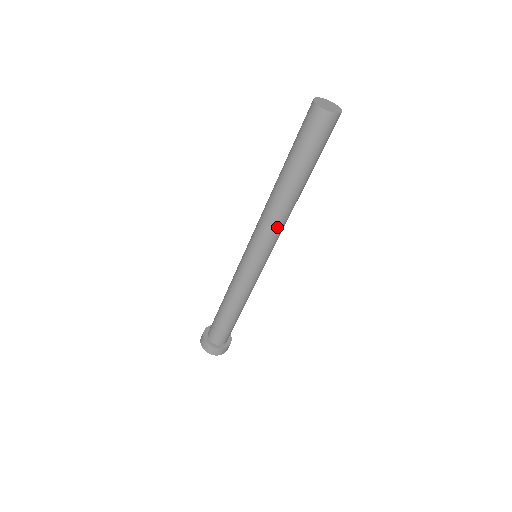
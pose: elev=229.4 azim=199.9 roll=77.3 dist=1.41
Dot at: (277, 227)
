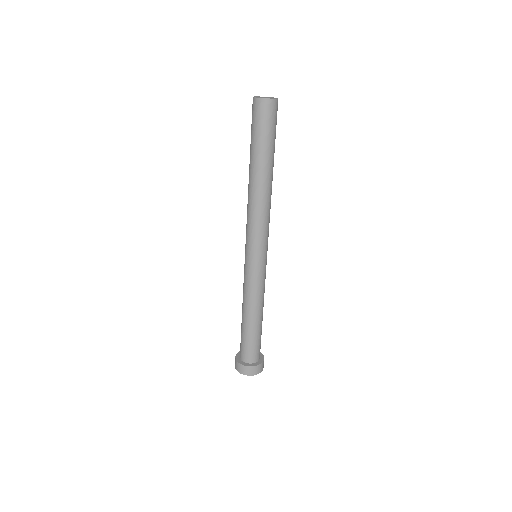
Dot at: (254, 216)
